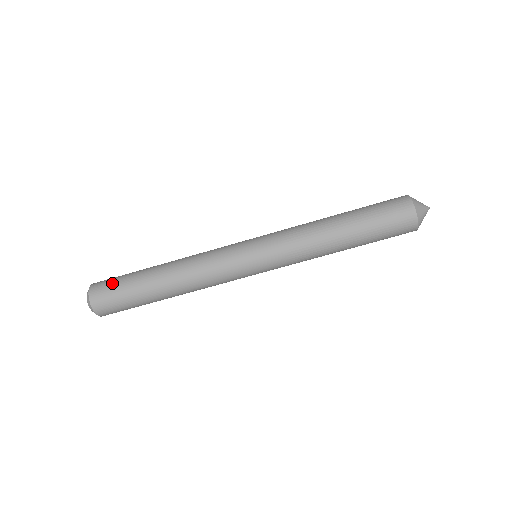
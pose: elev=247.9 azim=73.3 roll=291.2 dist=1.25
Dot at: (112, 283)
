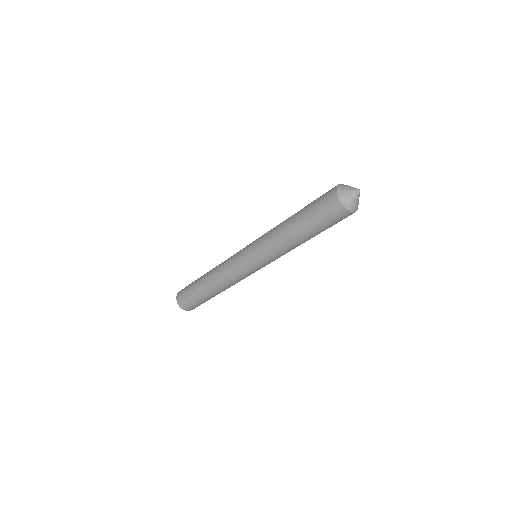
Dot at: (186, 296)
